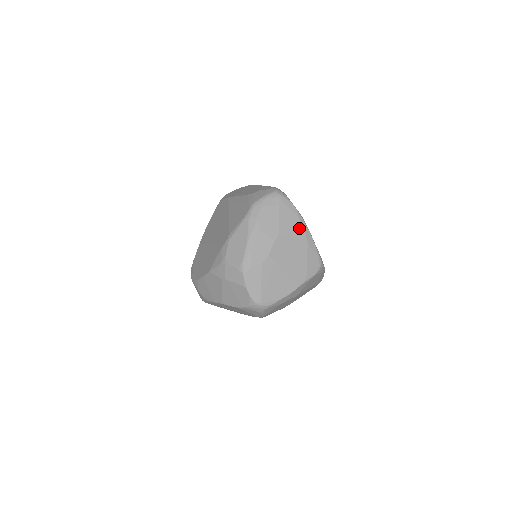
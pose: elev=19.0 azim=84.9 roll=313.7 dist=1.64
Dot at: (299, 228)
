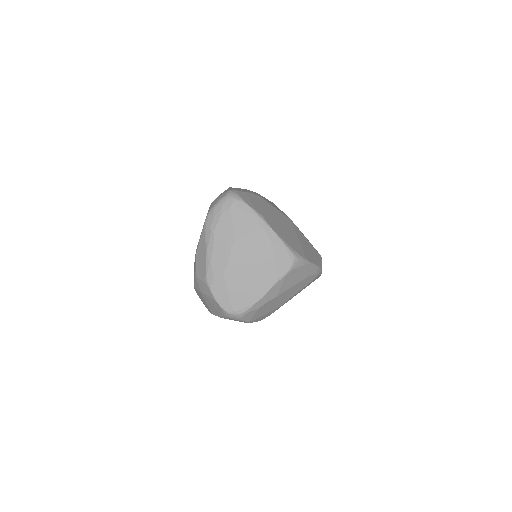
Dot at: (257, 227)
